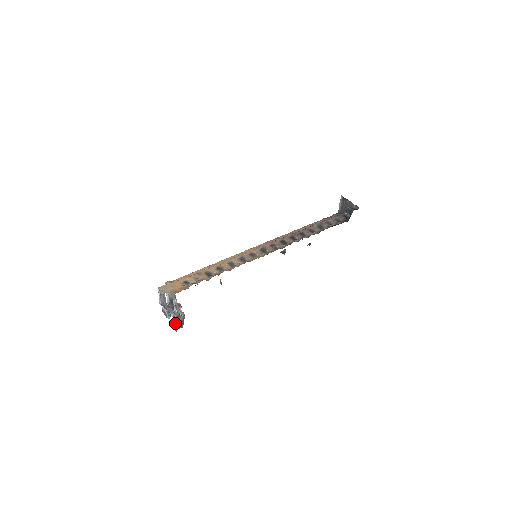
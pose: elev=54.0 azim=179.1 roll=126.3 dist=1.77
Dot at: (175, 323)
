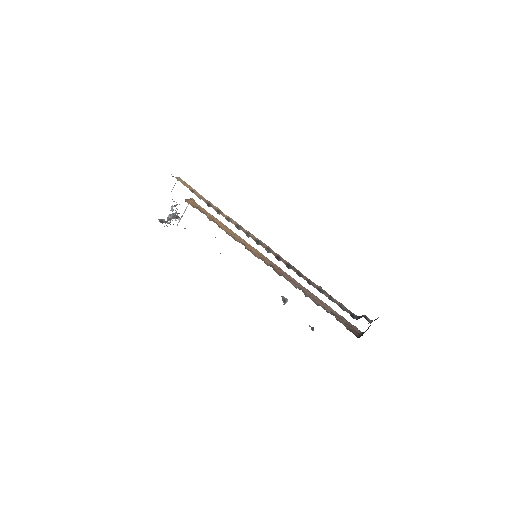
Dot at: (164, 220)
